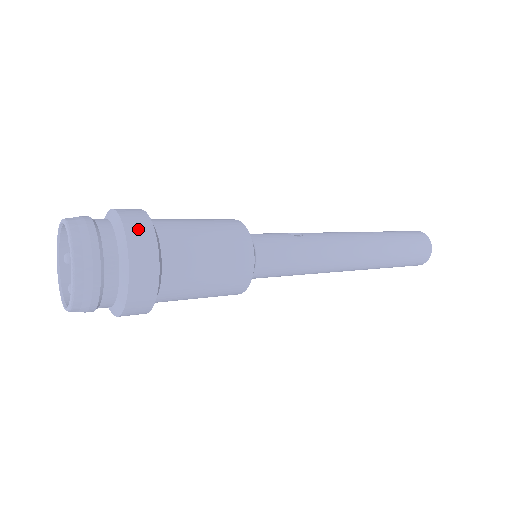
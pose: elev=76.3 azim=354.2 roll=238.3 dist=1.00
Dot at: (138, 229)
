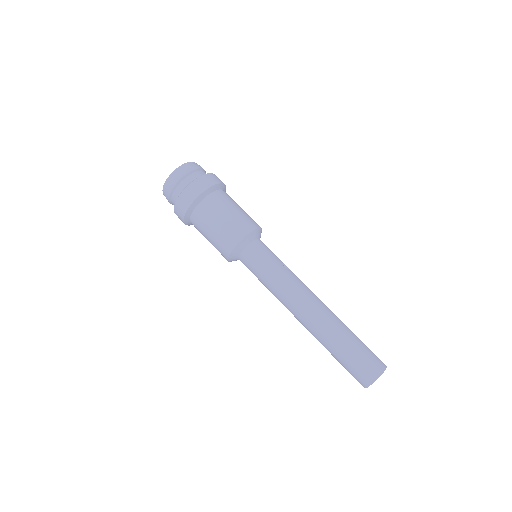
Dot at: (207, 180)
